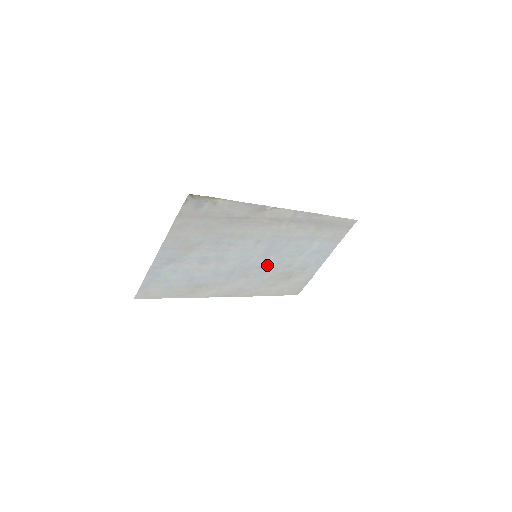
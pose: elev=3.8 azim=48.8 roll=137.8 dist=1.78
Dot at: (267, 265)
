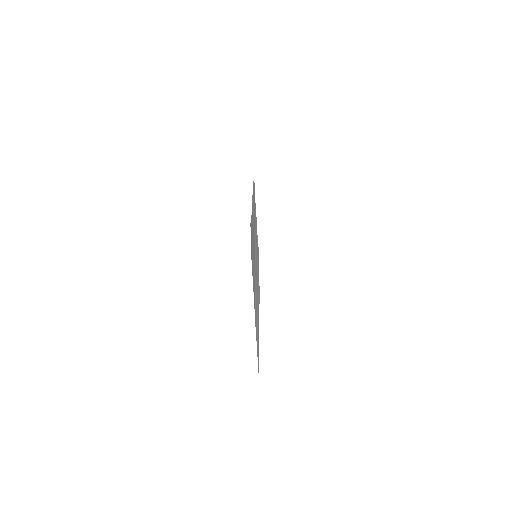
Dot at: occluded
